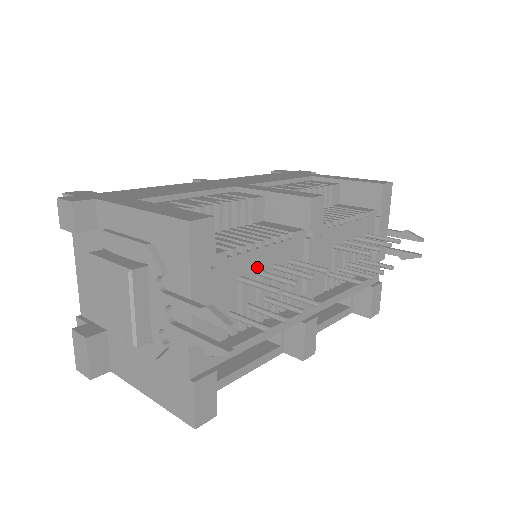
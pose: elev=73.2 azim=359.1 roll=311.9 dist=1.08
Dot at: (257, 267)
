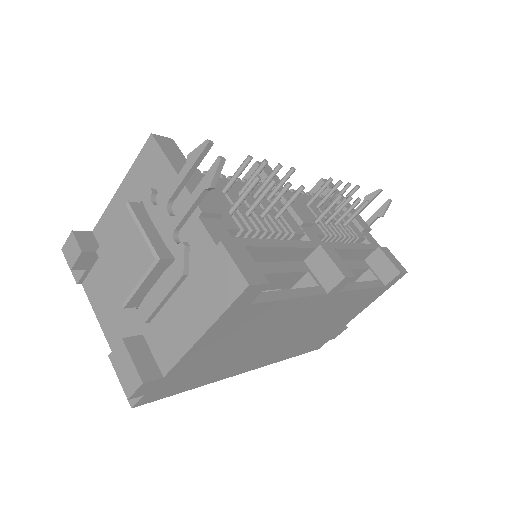
Dot at: (236, 191)
